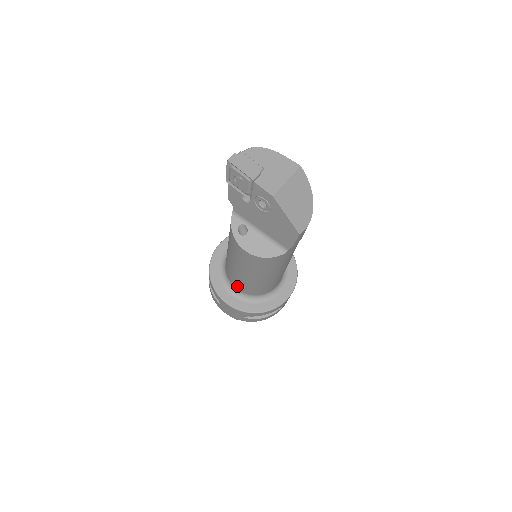
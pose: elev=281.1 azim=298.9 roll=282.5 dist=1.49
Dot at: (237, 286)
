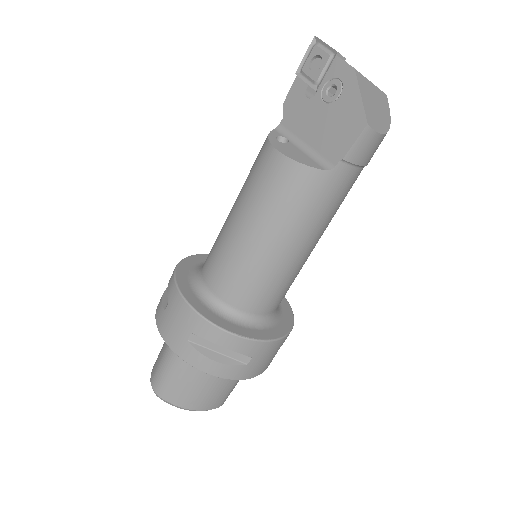
Dot at: (211, 275)
